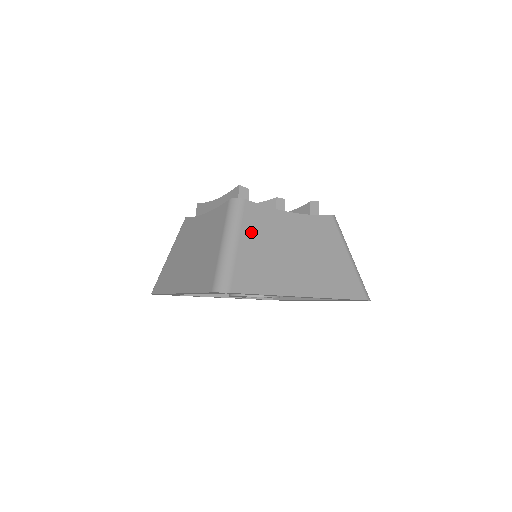
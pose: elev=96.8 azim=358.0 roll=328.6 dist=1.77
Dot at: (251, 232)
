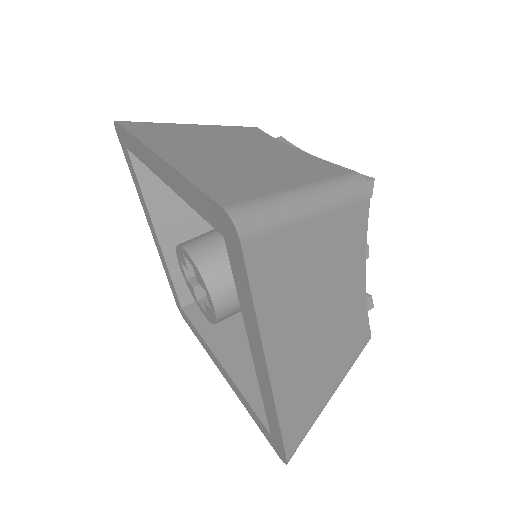
Dot at: (334, 230)
